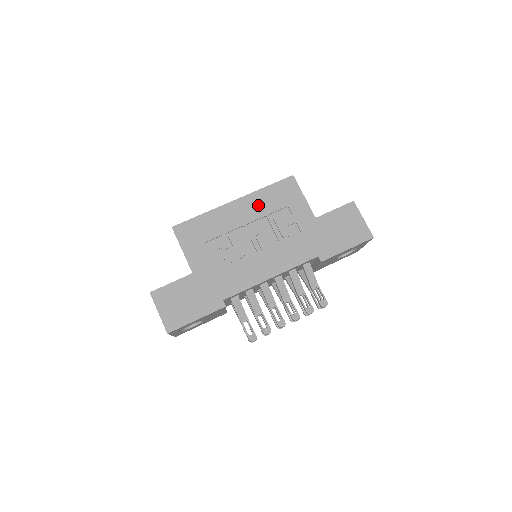
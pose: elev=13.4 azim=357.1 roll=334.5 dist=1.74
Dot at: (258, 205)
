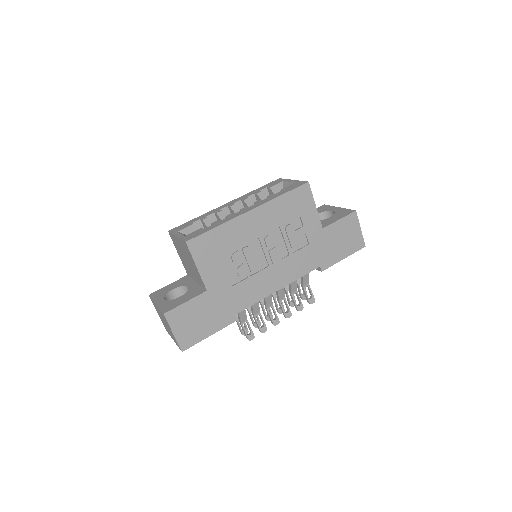
Dot at: (273, 215)
